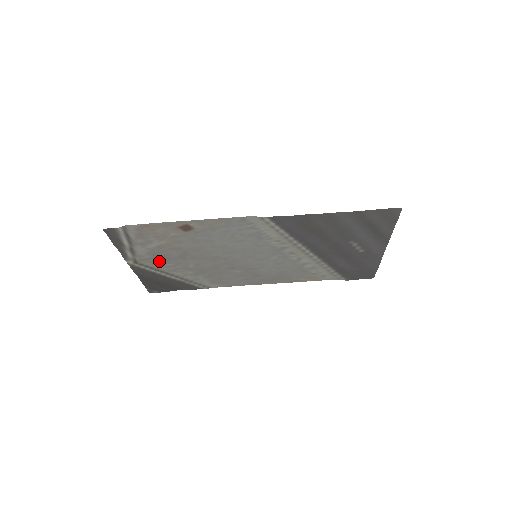
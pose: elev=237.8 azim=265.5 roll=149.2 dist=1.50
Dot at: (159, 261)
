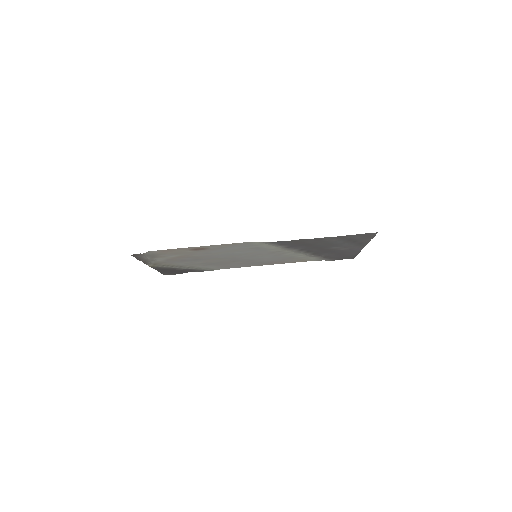
Dot at: (174, 262)
